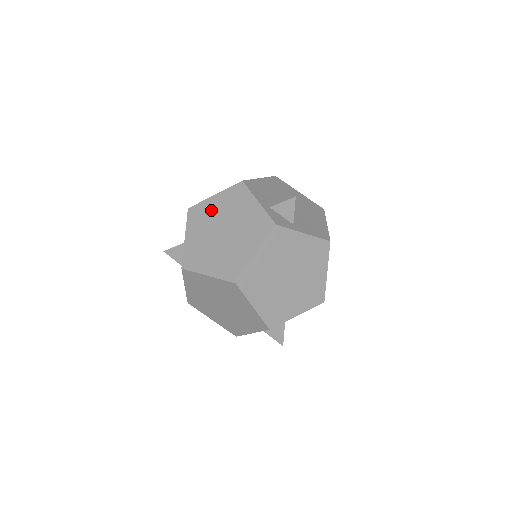
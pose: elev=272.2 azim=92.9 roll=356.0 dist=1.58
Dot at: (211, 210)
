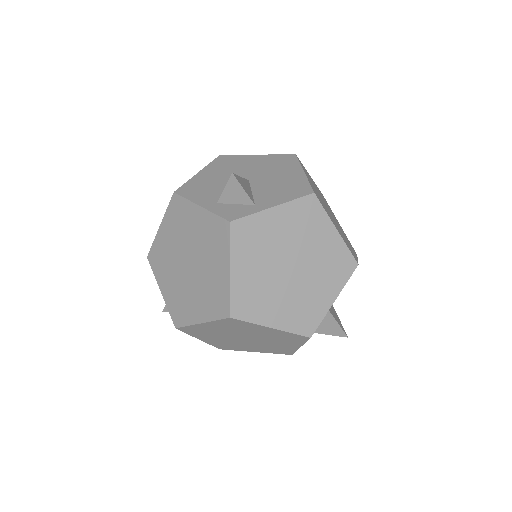
Dot at: (165, 246)
